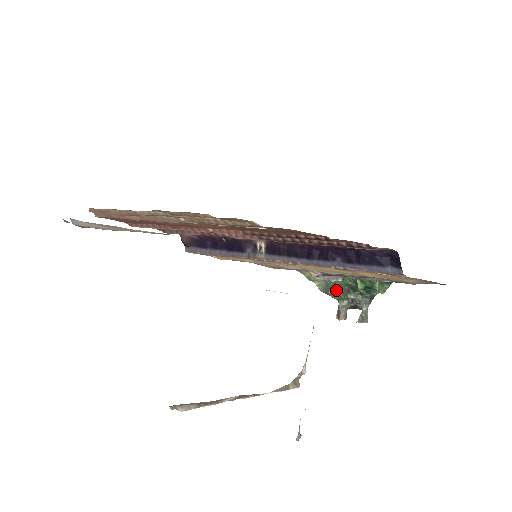
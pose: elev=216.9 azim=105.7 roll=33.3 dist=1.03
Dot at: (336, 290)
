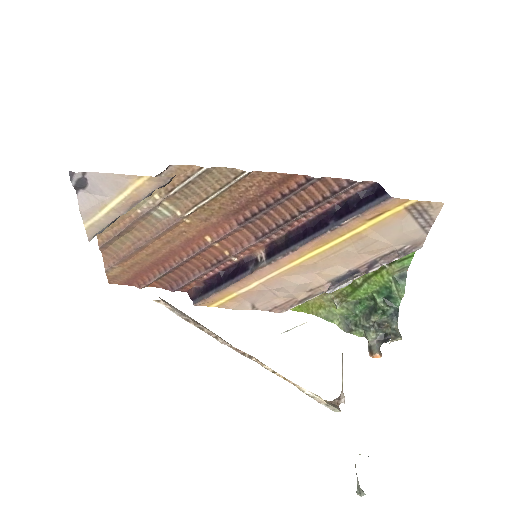
Dot at: (358, 322)
